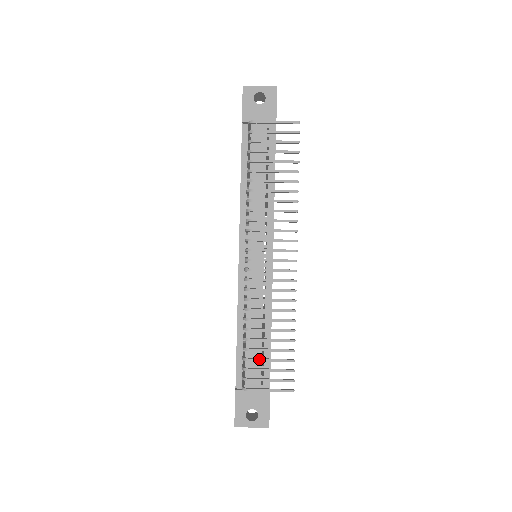
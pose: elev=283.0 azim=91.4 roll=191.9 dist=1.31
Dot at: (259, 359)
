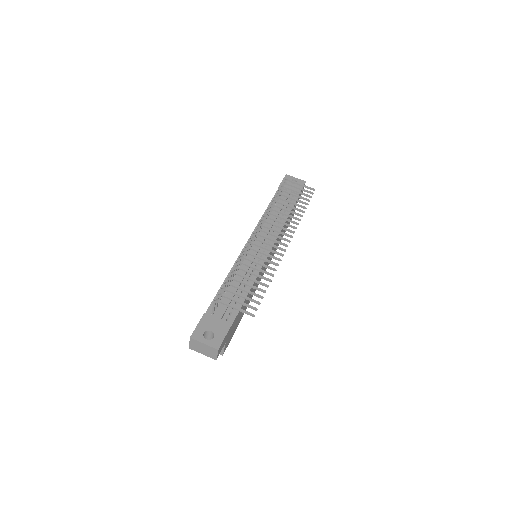
Dot at: (237, 286)
